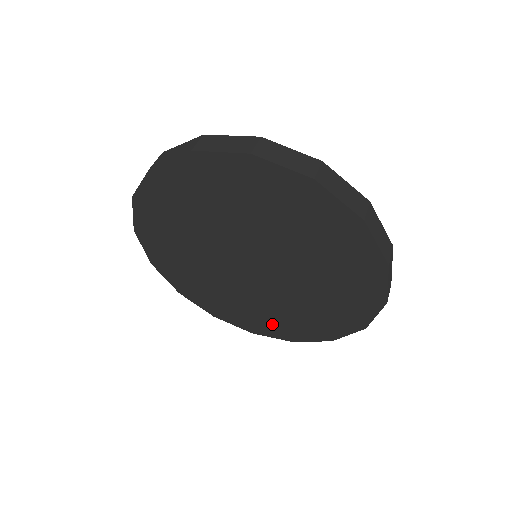
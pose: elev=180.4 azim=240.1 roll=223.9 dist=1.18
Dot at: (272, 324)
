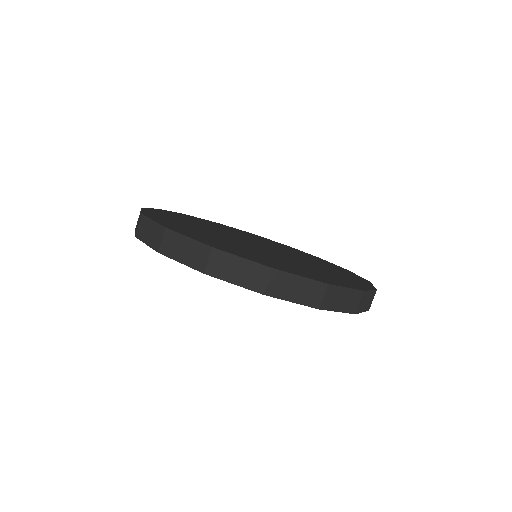
Dot at: occluded
